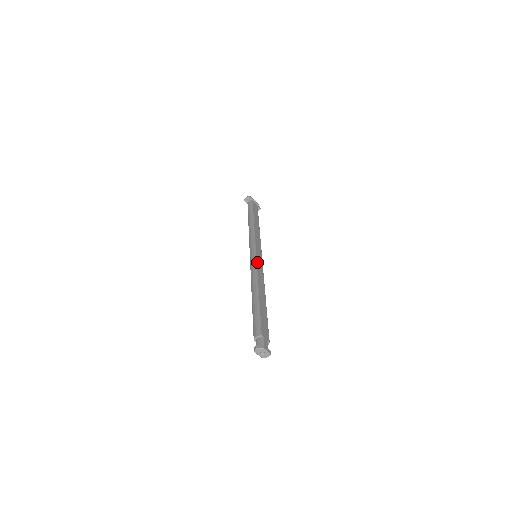
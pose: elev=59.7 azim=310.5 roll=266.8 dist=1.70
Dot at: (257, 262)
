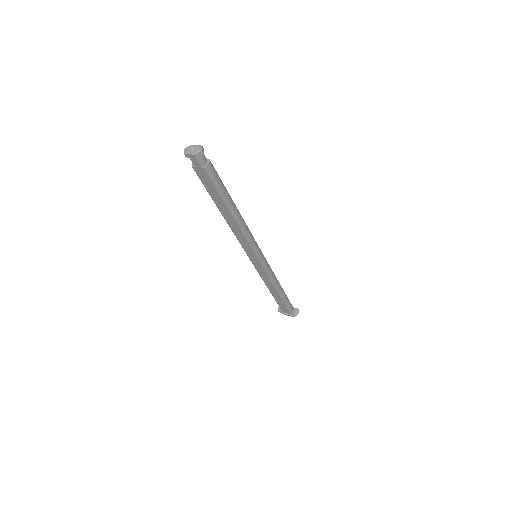
Dot at: occluded
